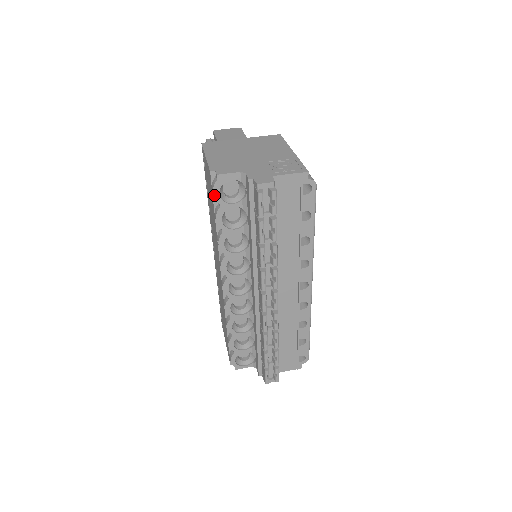
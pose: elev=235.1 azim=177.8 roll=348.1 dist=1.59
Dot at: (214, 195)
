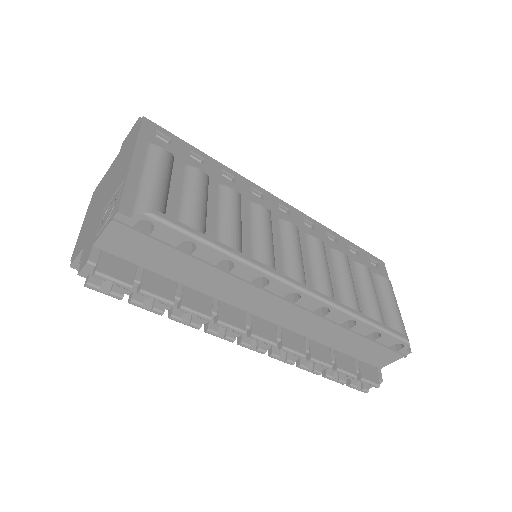
Dot at: occluded
